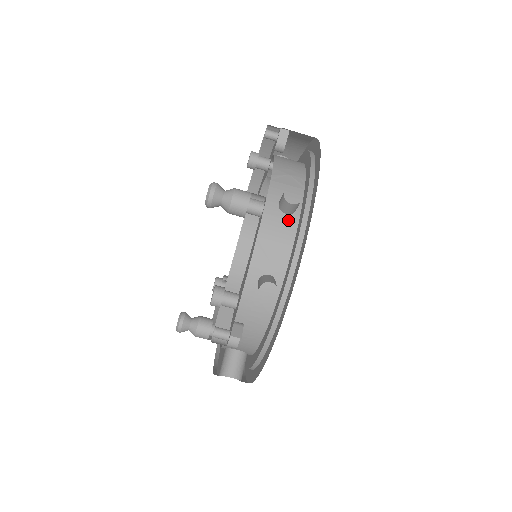
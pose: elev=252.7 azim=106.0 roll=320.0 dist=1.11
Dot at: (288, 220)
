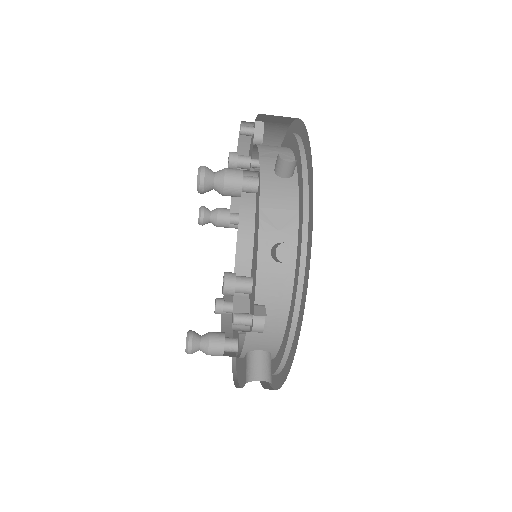
Dot at: (287, 187)
